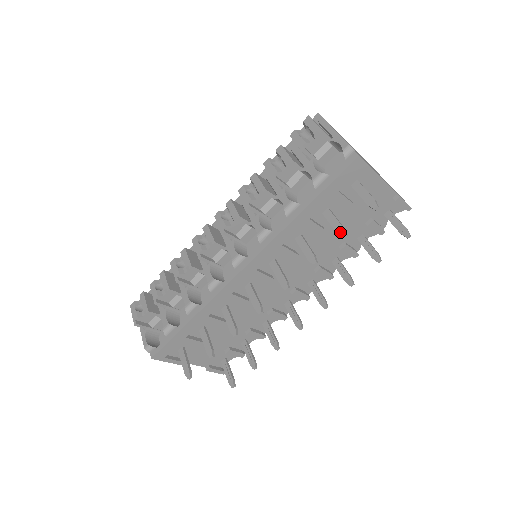
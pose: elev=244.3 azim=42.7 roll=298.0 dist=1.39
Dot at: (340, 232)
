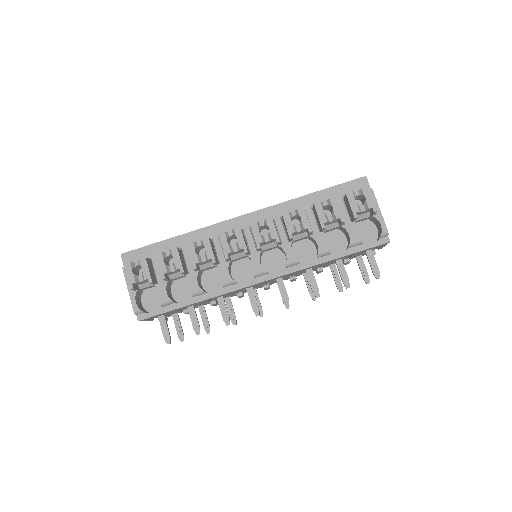
Dot at: (346, 283)
